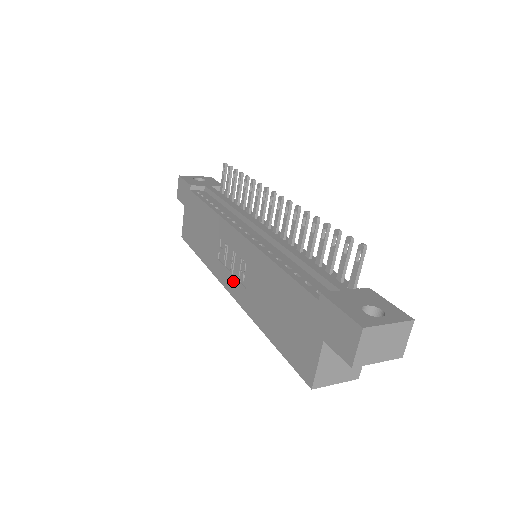
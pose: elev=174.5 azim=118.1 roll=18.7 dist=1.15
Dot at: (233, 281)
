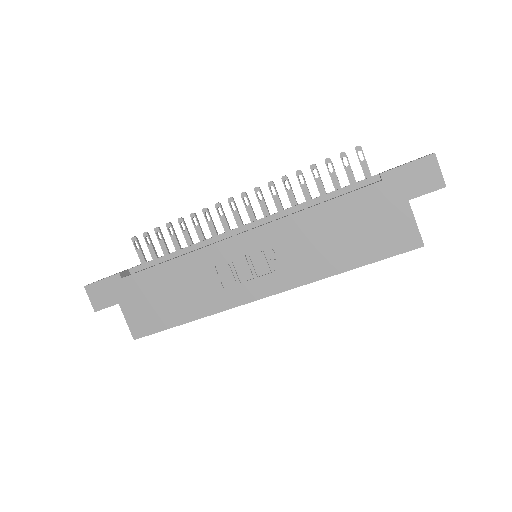
Dot at: (264, 281)
